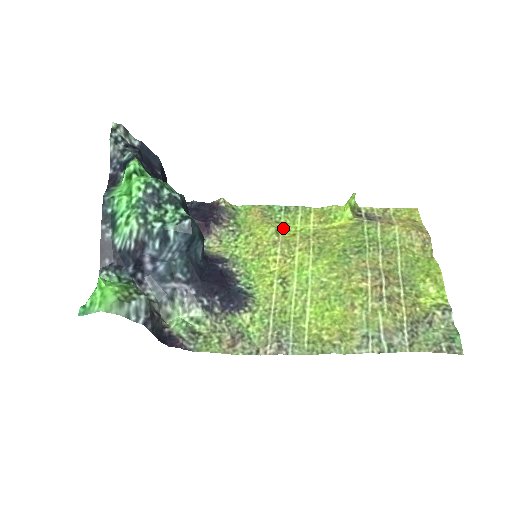
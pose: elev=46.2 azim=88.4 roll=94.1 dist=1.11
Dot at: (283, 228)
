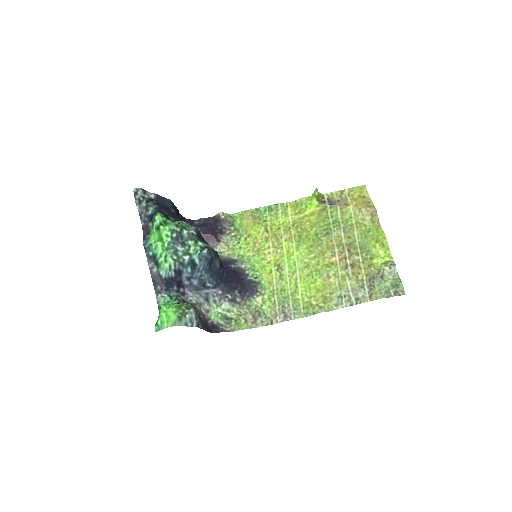
Dot at: (270, 225)
